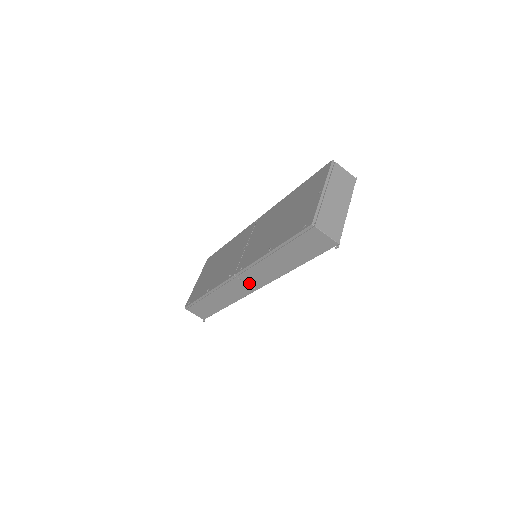
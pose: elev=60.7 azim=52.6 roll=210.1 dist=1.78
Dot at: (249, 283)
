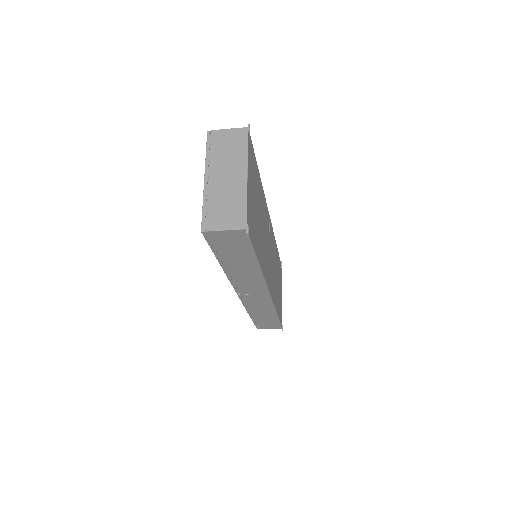
Dot at: (256, 293)
